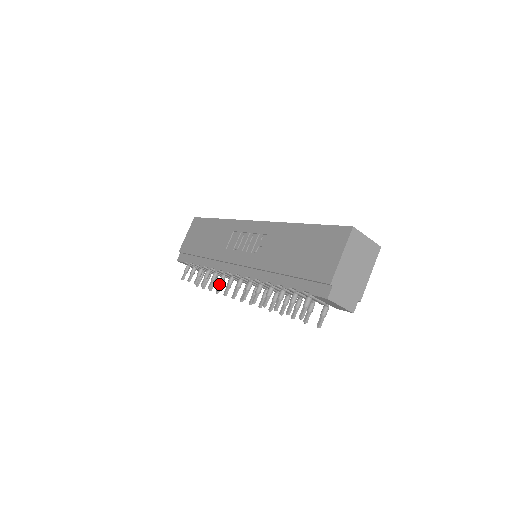
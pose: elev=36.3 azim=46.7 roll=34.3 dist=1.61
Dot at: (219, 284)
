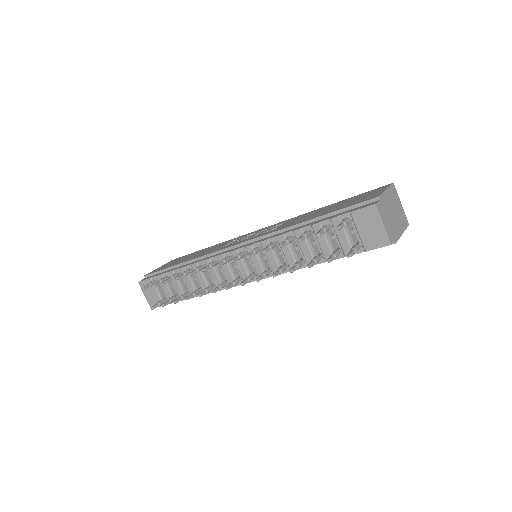
Dot at: (208, 265)
